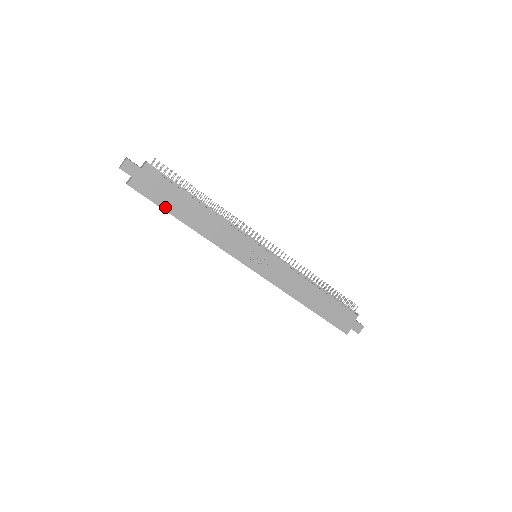
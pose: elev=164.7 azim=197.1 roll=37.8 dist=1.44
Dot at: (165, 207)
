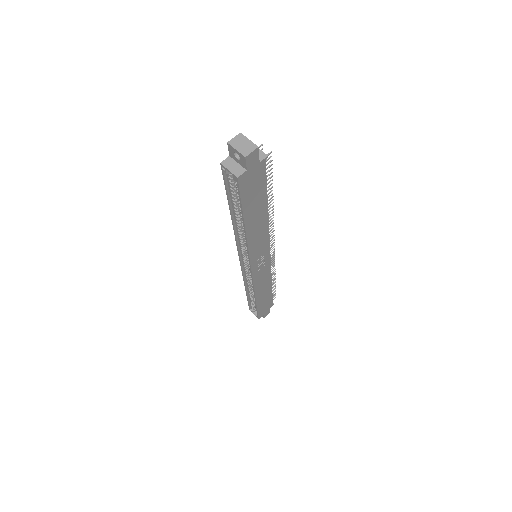
Dot at: (245, 208)
